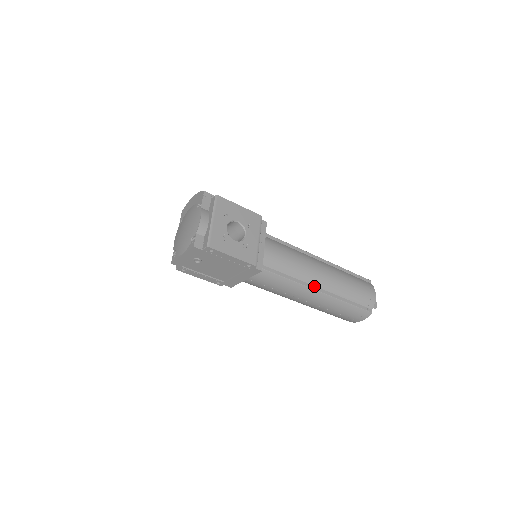
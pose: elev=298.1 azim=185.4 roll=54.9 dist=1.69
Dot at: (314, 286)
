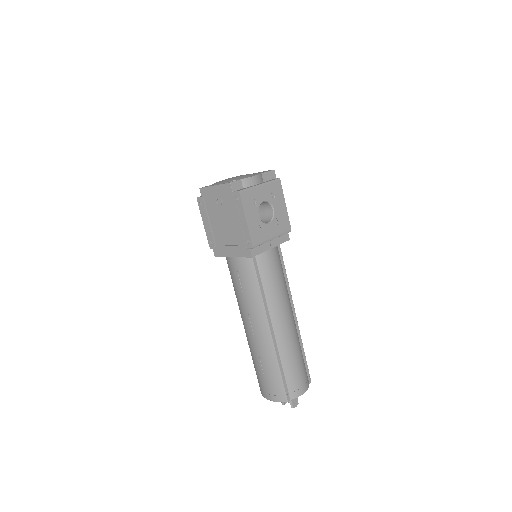
Dot at: (271, 322)
